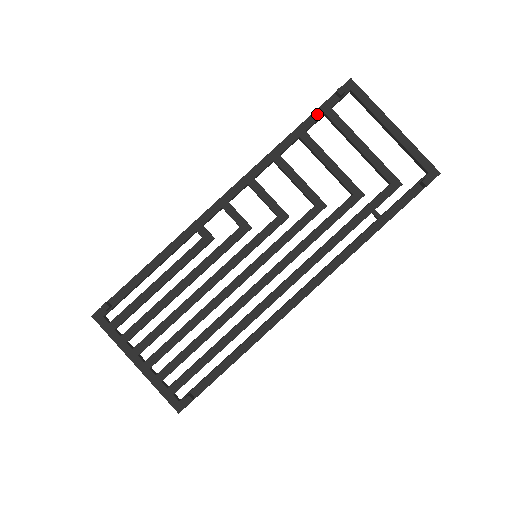
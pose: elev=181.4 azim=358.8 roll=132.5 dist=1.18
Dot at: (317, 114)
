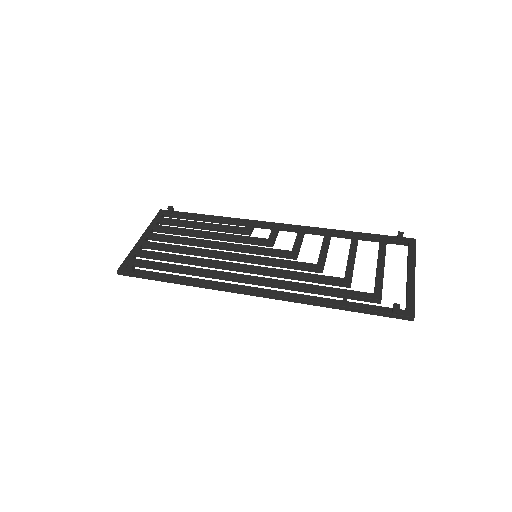
Dot at: (375, 236)
